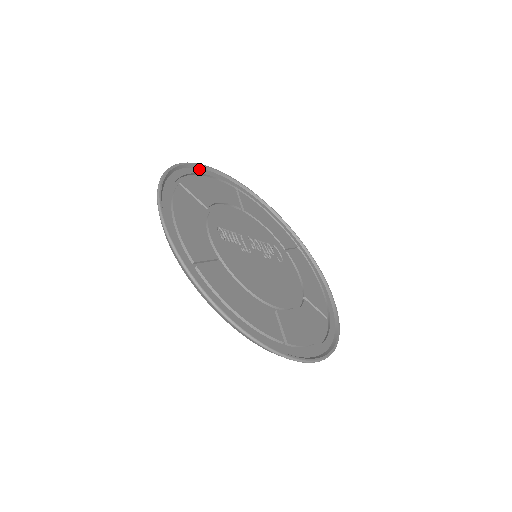
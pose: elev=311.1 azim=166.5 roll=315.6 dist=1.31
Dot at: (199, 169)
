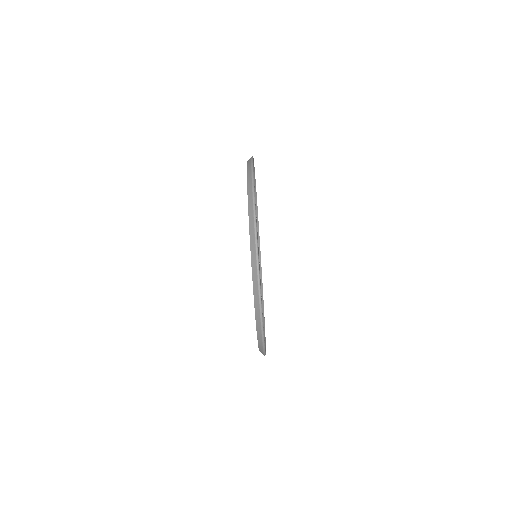
Dot at: occluded
